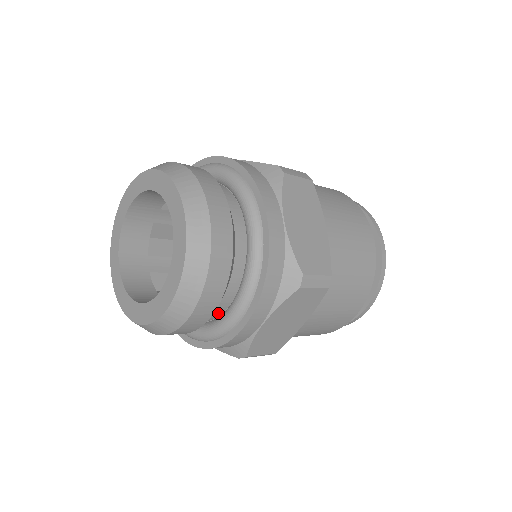
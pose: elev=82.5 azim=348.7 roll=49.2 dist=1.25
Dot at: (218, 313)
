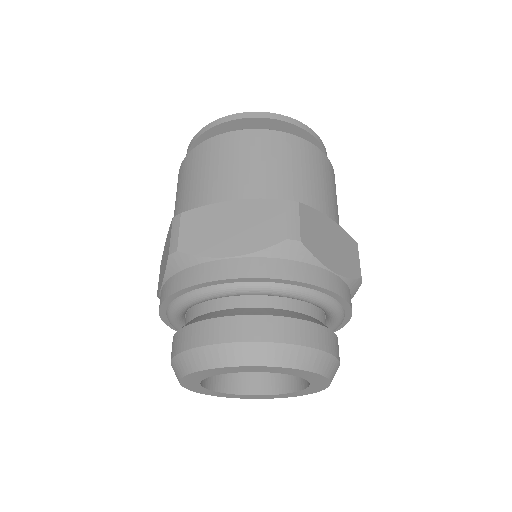
Dot at: occluded
